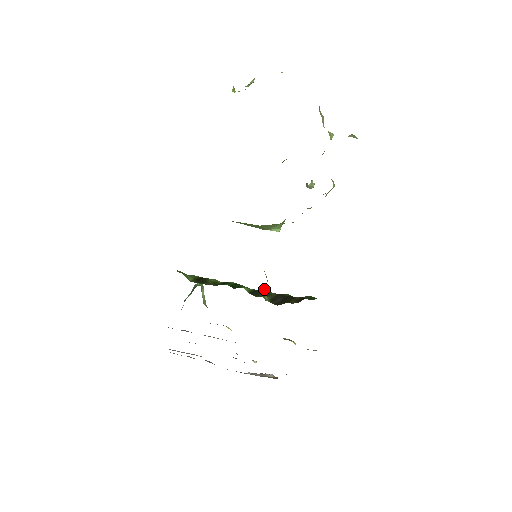
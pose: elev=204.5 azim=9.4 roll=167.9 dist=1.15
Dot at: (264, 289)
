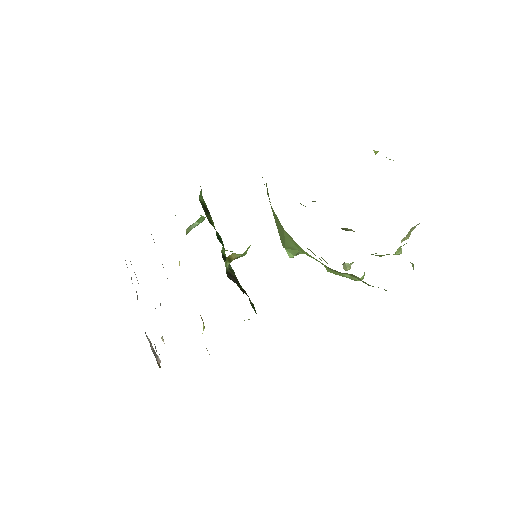
Dot at: (234, 256)
